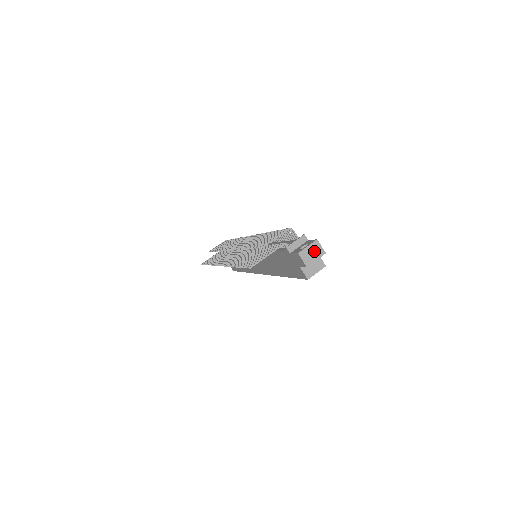
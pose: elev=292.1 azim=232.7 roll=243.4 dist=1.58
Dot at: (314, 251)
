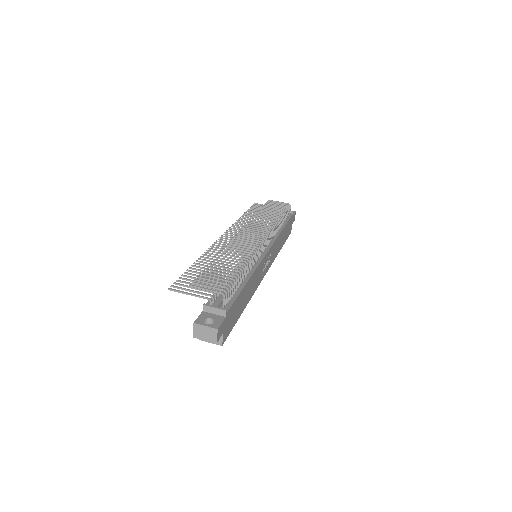
Dot at: (208, 333)
